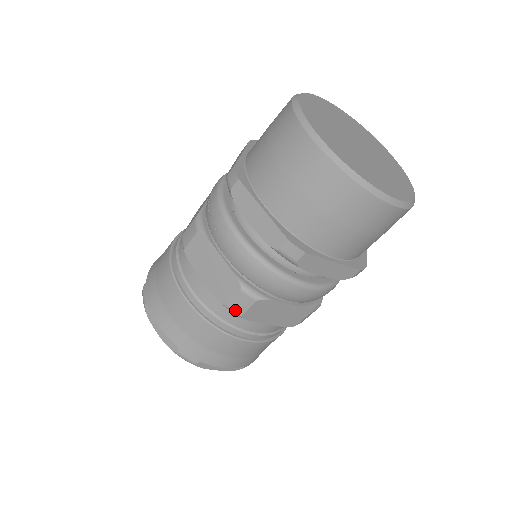
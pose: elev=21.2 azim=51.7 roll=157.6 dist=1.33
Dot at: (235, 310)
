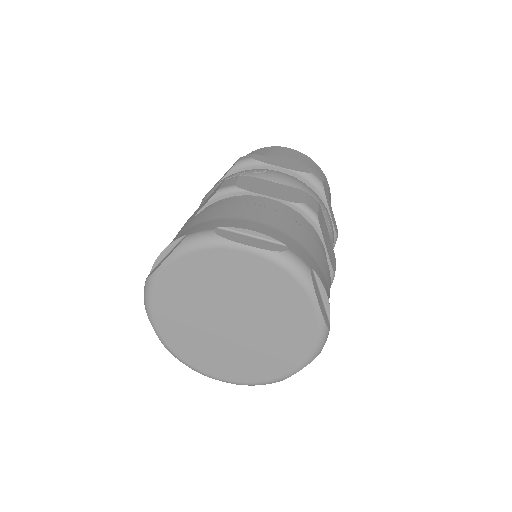
Dot at: (312, 208)
